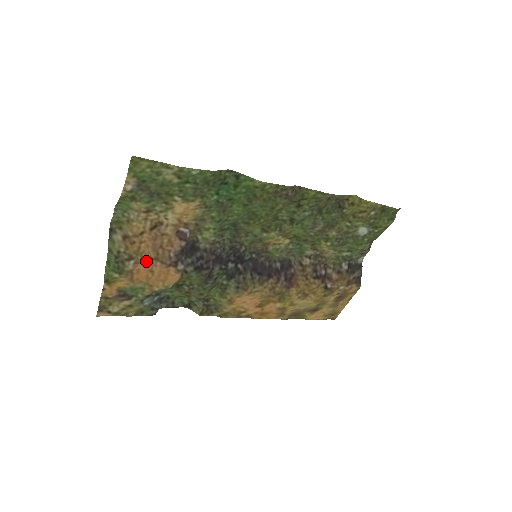
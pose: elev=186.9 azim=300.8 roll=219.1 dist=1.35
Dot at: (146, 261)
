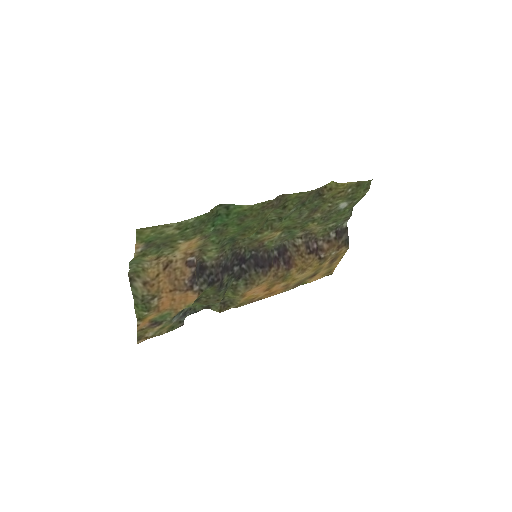
Dot at: (167, 294)
